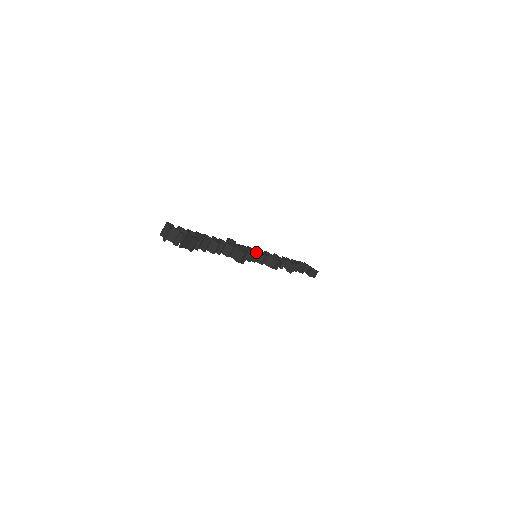
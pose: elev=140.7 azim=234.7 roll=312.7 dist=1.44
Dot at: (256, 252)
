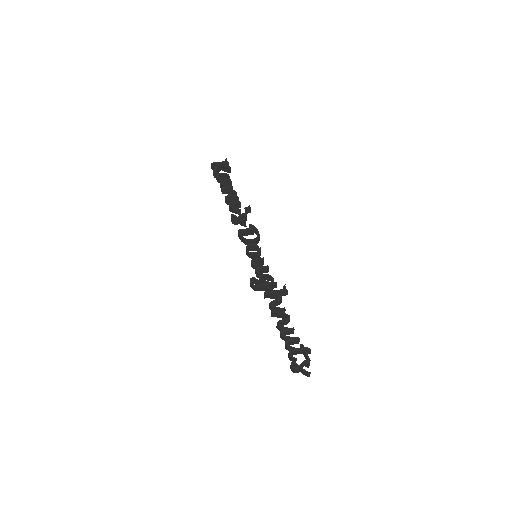
Dot at: (262, 260)
